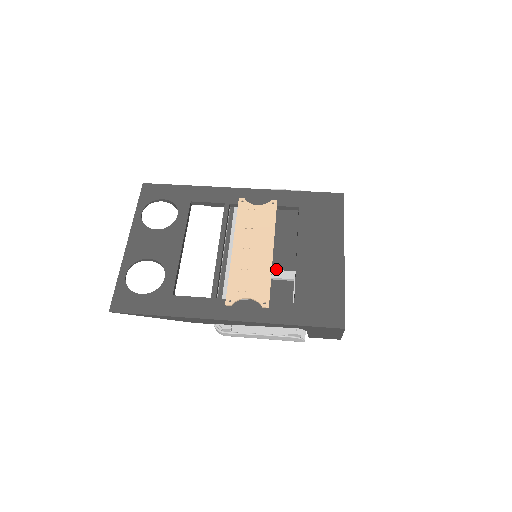
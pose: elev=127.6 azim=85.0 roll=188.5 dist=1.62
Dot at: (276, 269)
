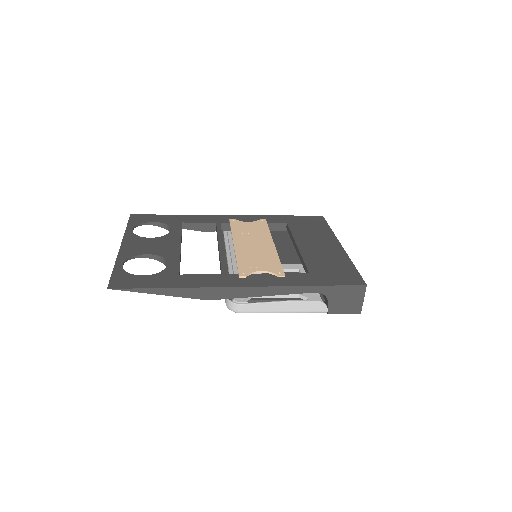
Dot at: occluded
